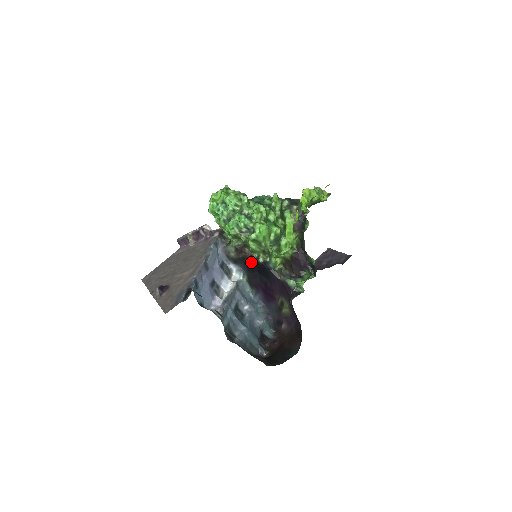
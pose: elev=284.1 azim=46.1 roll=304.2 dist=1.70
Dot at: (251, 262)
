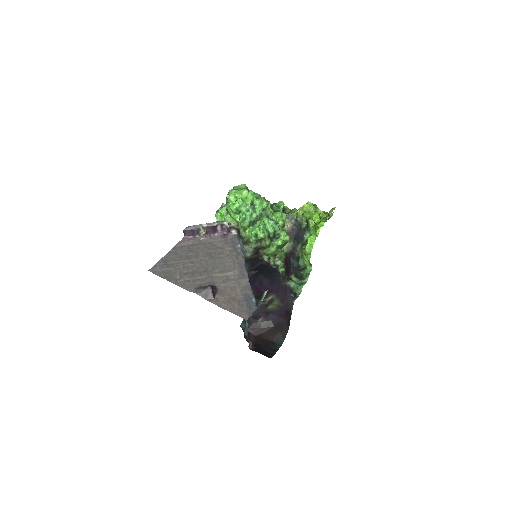
Dot at: (259, 263)
